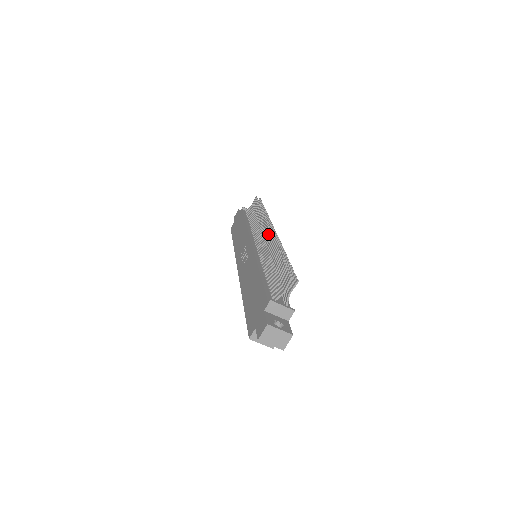
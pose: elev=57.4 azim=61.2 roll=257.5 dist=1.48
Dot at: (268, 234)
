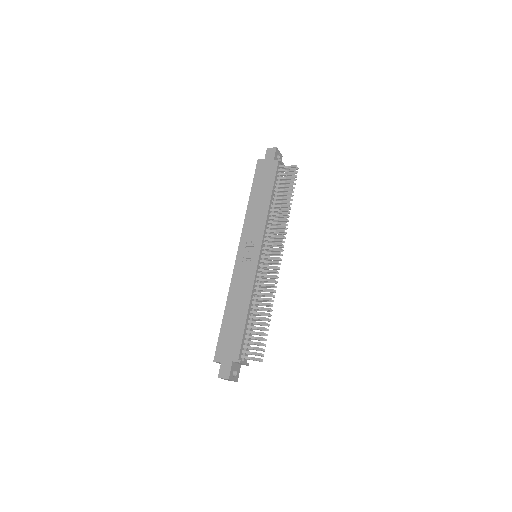
Dot at: (275, 263)
